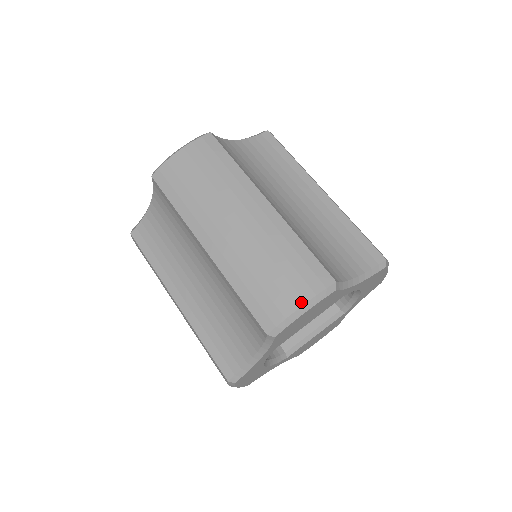
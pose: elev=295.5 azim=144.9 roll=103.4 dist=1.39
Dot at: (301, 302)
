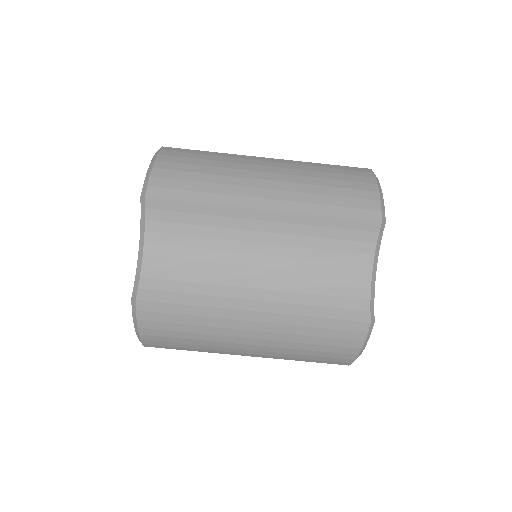
Dot at: (357, 350)
